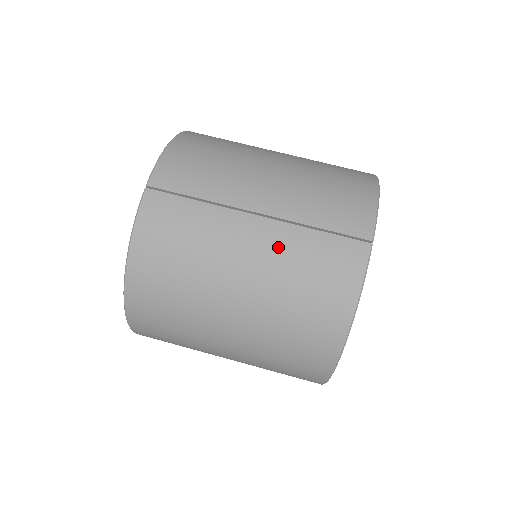
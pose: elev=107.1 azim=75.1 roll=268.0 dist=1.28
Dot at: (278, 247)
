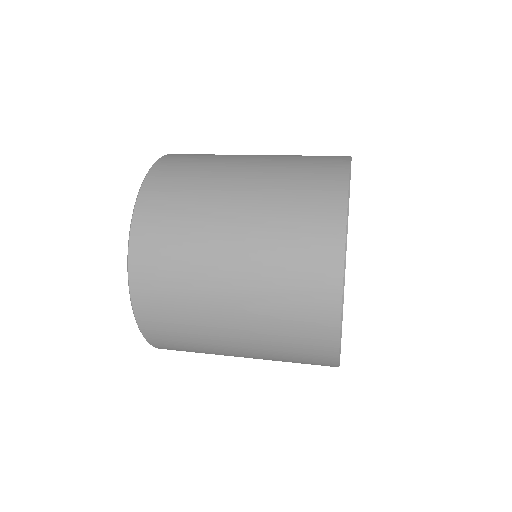
Dot at: occluded
